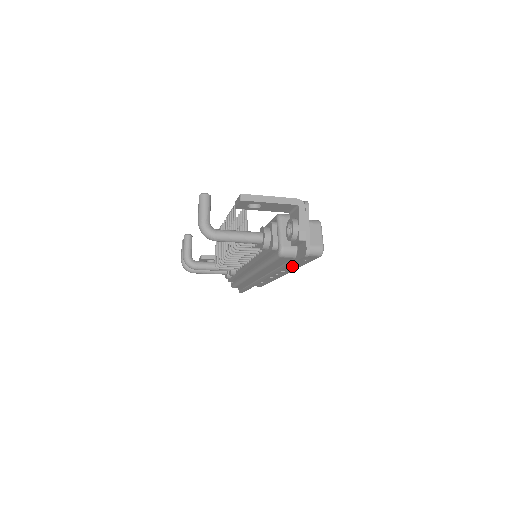
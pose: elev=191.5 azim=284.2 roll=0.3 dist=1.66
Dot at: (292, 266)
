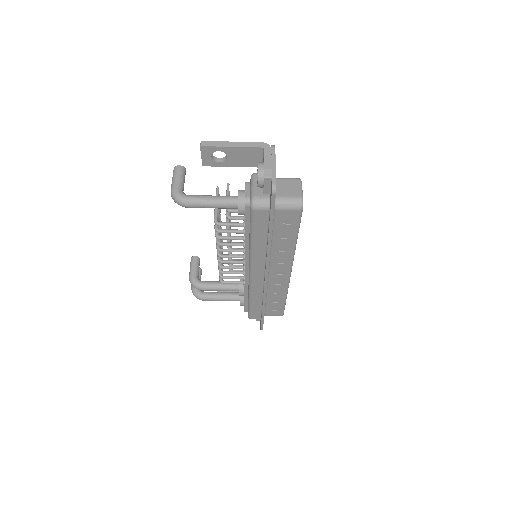
Dot at: (285, 245)
